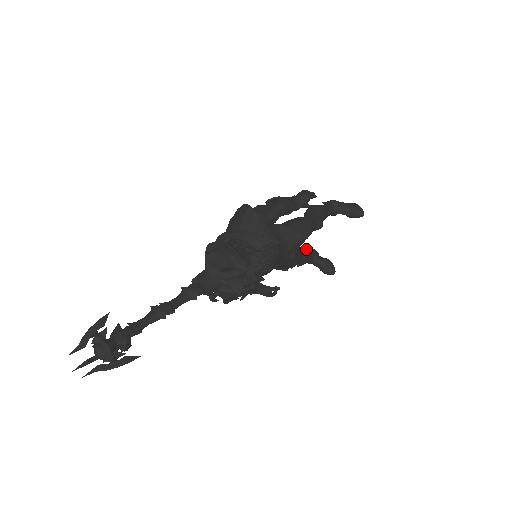
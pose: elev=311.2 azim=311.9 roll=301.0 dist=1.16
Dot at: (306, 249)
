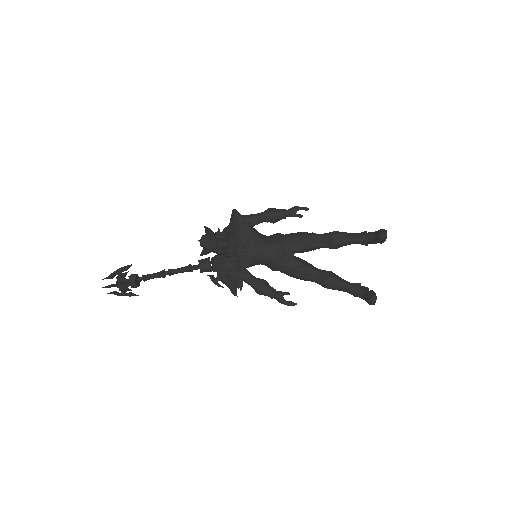
Dot at: occluded
